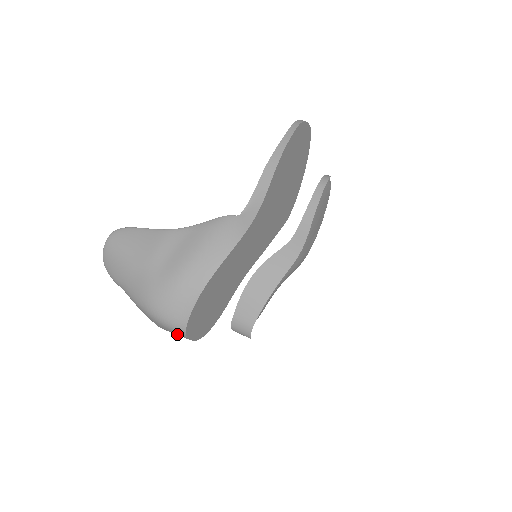
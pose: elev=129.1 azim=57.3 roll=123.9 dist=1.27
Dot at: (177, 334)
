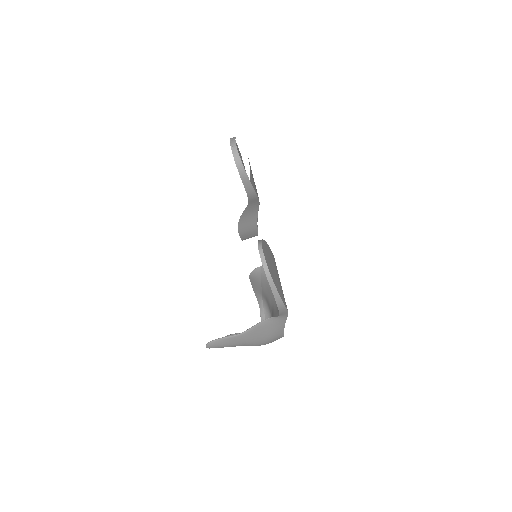
Dot at: occluded
